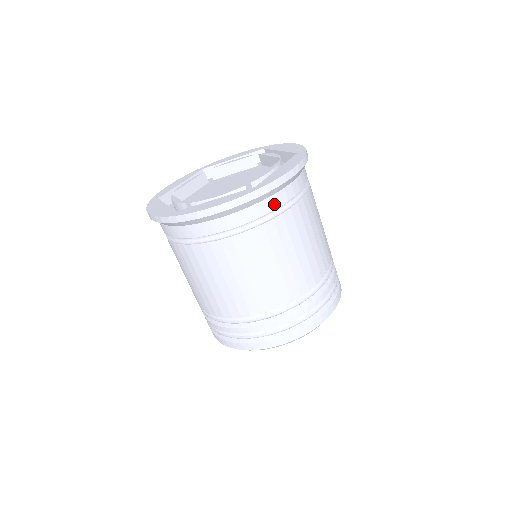
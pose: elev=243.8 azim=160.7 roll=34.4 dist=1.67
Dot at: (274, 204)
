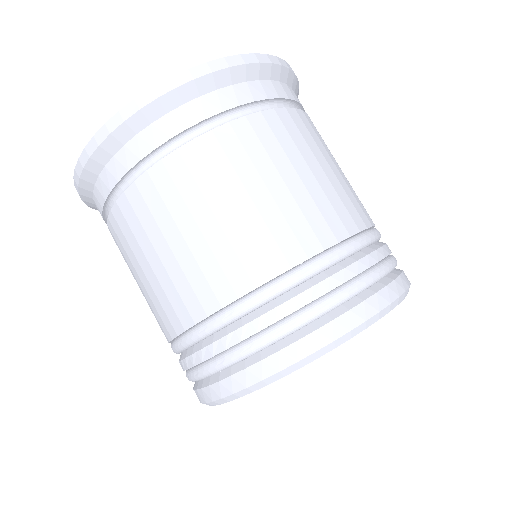
Dot at: (280, 92)
